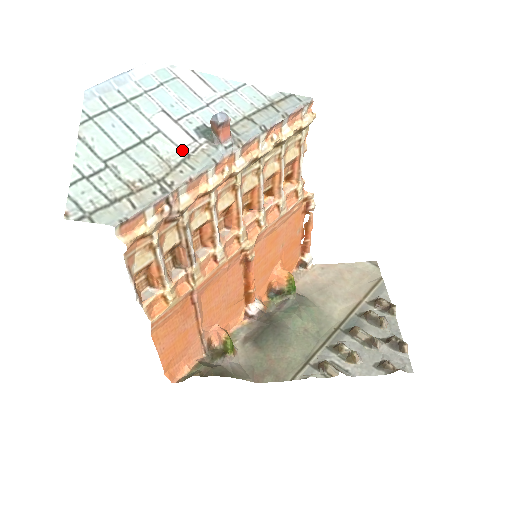
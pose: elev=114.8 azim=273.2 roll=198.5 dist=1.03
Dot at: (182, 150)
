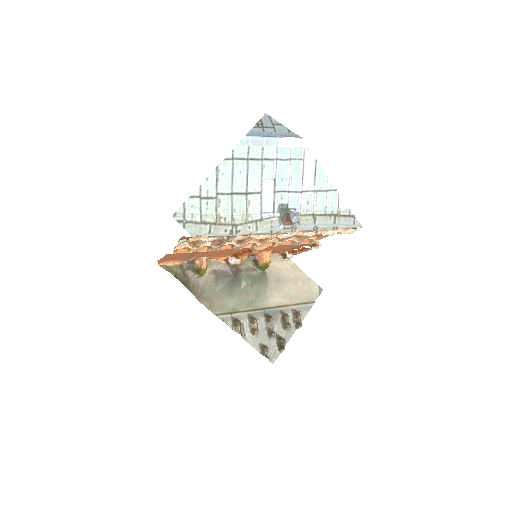
Dot at: (262, 214)
